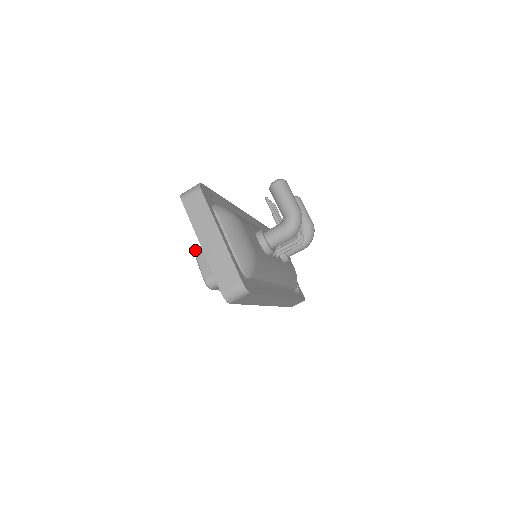
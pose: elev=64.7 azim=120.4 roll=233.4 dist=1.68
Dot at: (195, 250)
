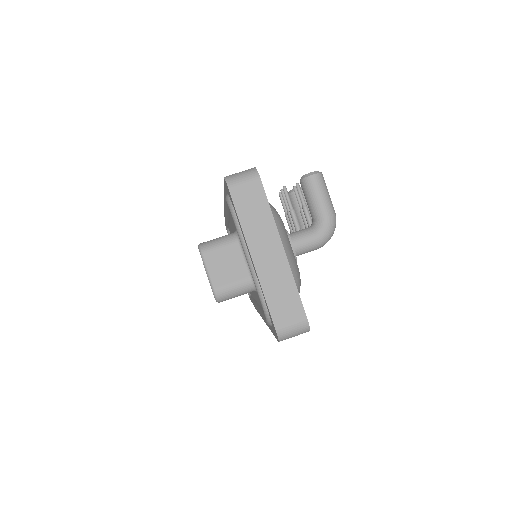
Dot at: (201, 246)
